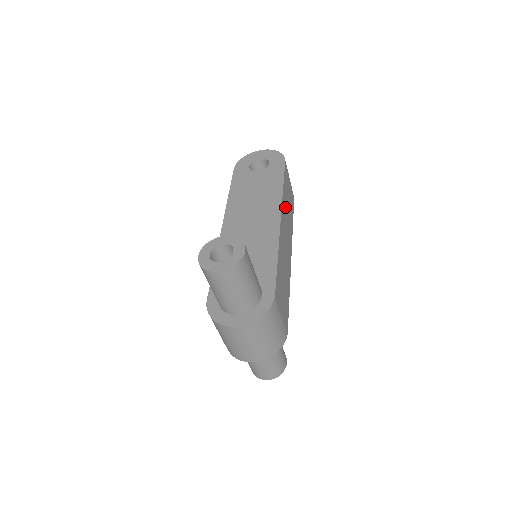
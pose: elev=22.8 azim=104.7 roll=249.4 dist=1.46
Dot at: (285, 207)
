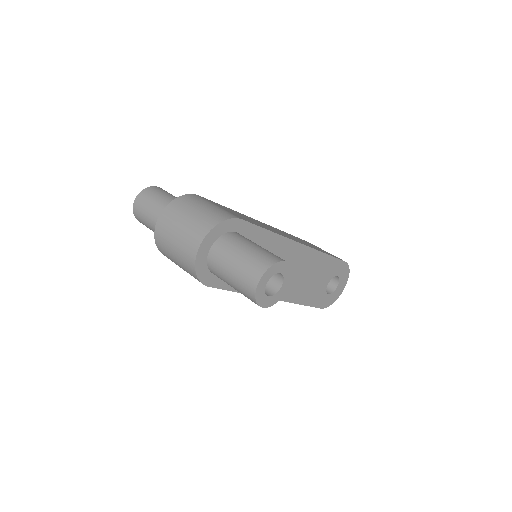
Dot at: occluded
